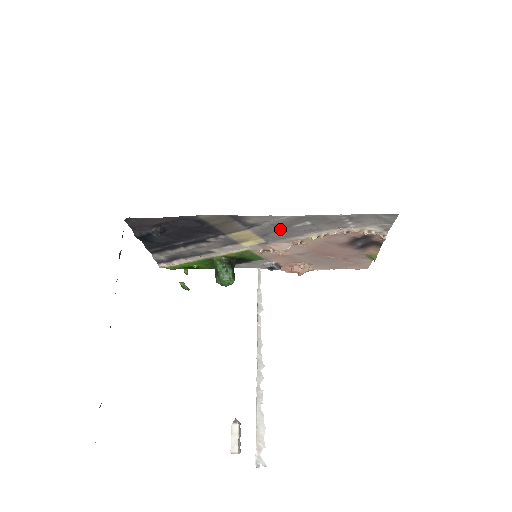
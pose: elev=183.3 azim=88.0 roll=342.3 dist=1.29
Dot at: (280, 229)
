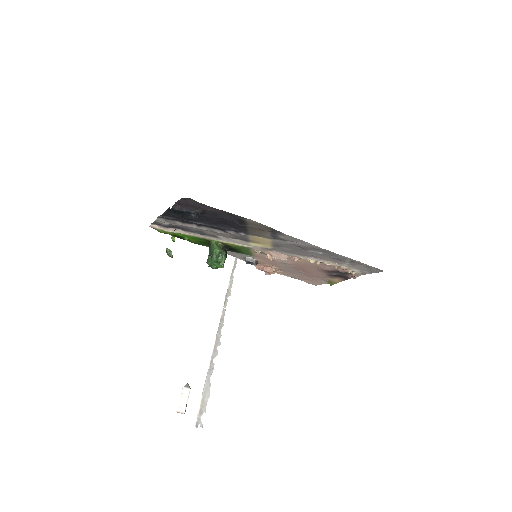
Dot at: (295, 248)
